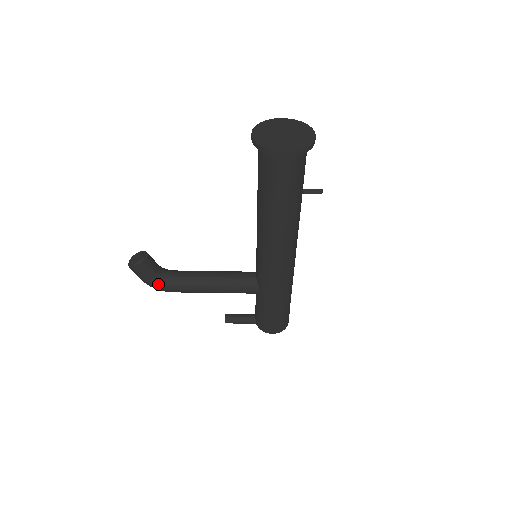
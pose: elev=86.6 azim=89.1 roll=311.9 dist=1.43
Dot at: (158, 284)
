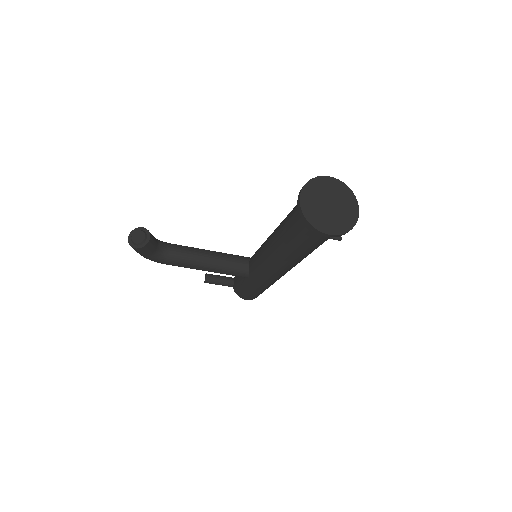
Dot at: (154, 259)
